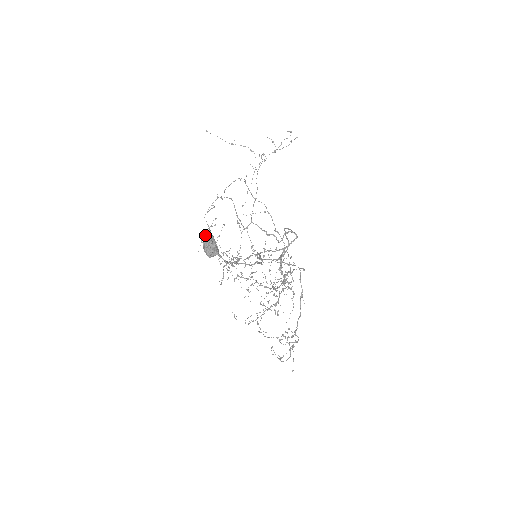
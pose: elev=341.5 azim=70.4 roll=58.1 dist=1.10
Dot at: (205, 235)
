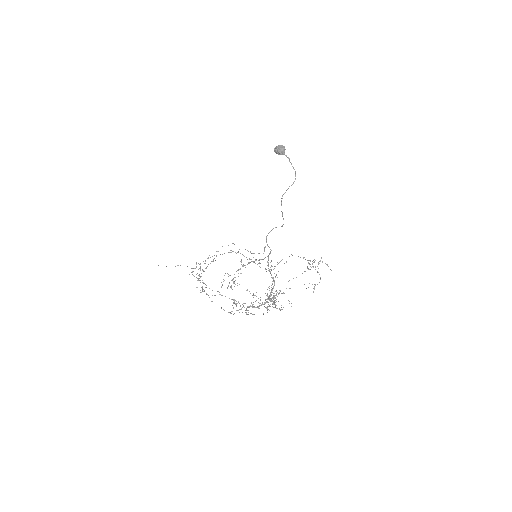
Dot at: (276, 146)
